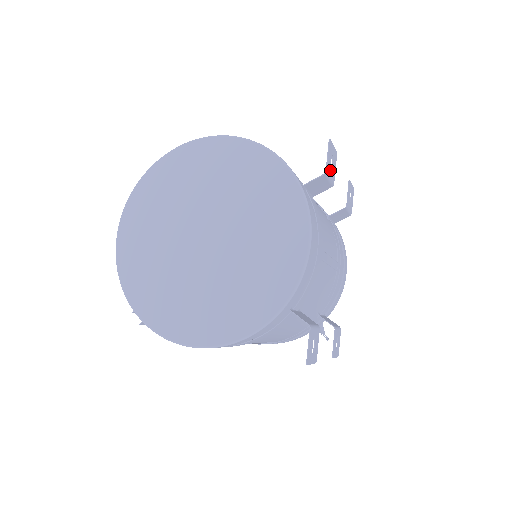
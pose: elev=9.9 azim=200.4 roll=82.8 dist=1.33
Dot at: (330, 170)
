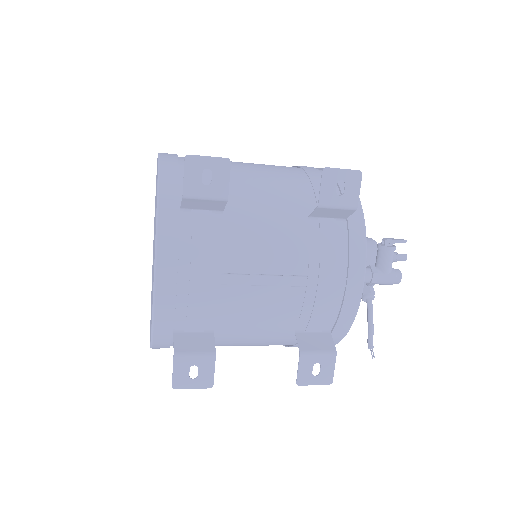
Dot at: (202, 188)
